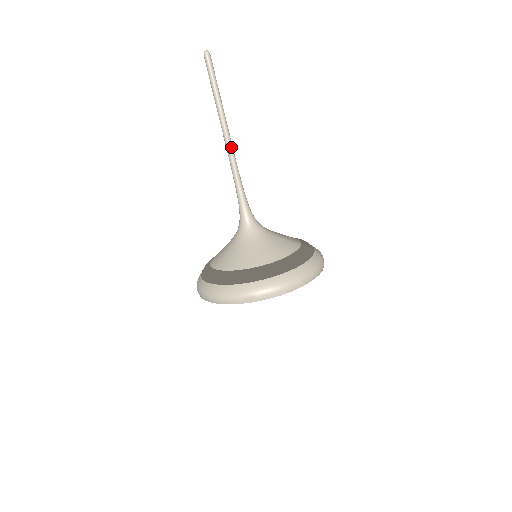
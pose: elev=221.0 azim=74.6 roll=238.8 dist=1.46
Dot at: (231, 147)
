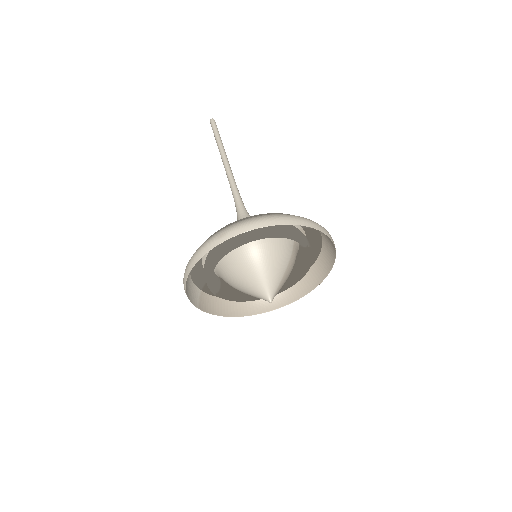
Dot at: (229, 169)
